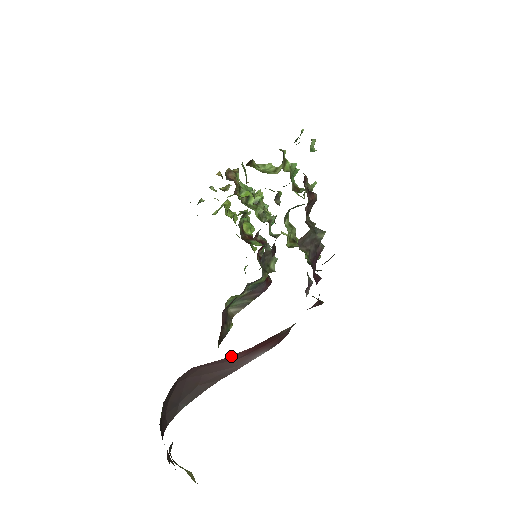
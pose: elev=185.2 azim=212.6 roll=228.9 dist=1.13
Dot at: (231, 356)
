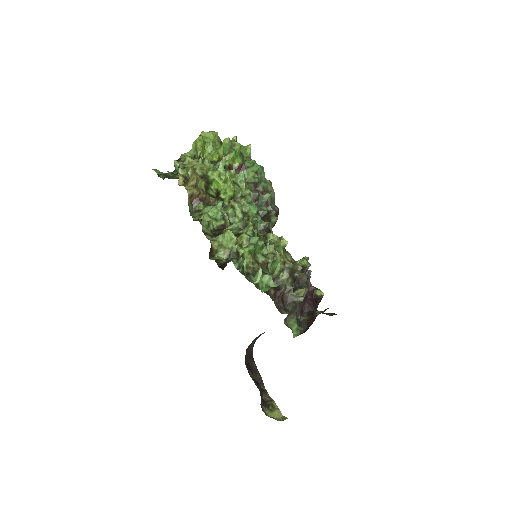
Dot at: occluded
